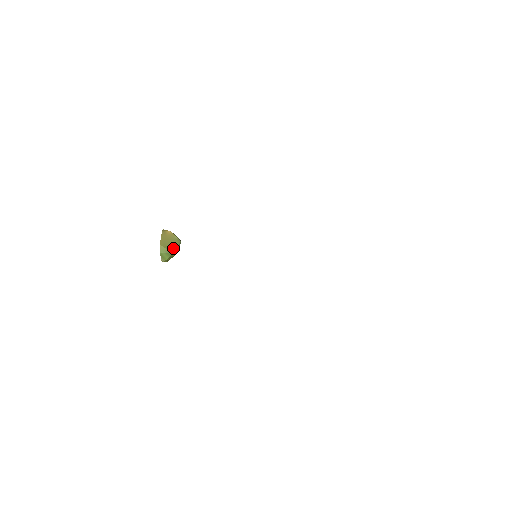
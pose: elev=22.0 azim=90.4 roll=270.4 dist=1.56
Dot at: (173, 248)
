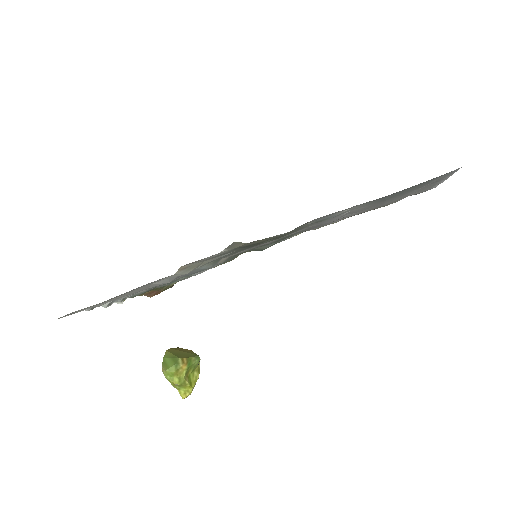
Dot at: (183, 356)
